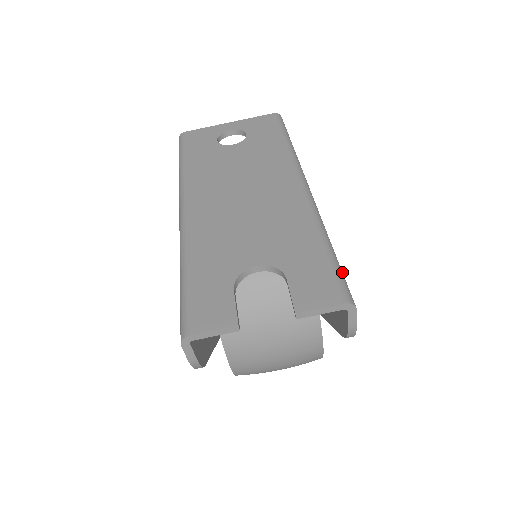
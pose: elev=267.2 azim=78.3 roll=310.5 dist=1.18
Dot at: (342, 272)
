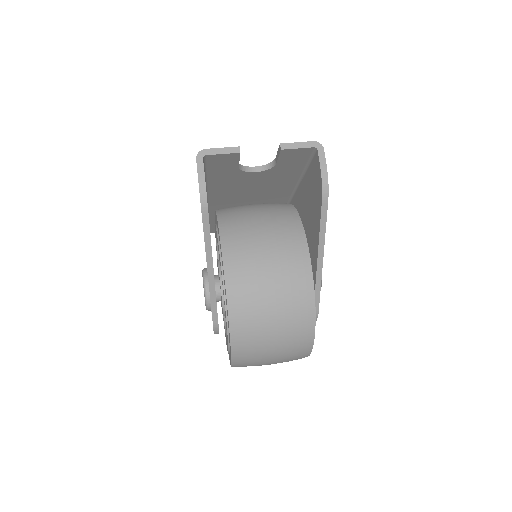
Dot at: occluded
